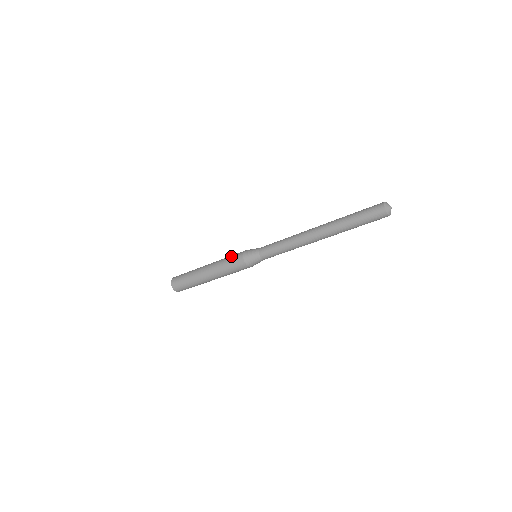
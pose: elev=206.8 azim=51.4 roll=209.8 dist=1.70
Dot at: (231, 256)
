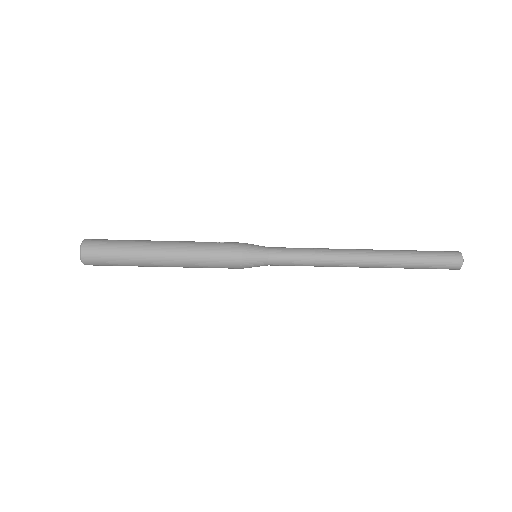
Dot at: (217, 243)
